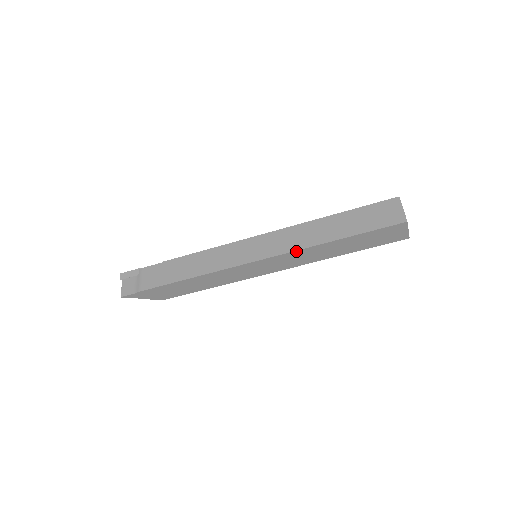
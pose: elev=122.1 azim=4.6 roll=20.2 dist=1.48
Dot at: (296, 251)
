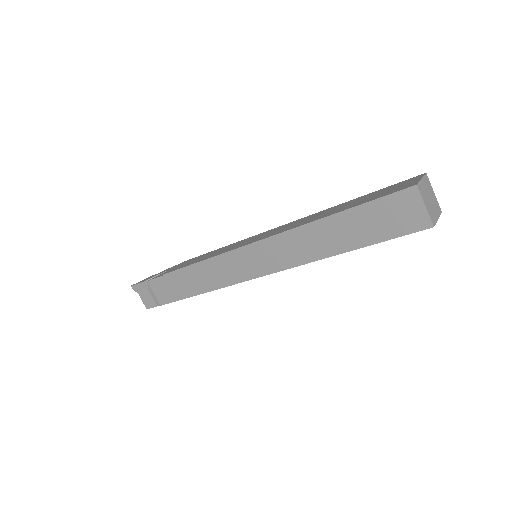
Dot at: (299, 265)
